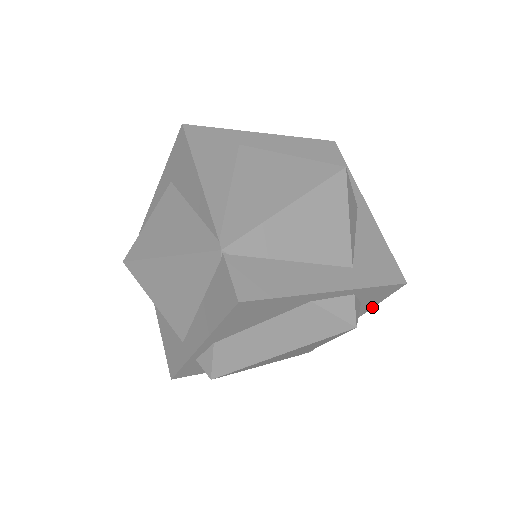
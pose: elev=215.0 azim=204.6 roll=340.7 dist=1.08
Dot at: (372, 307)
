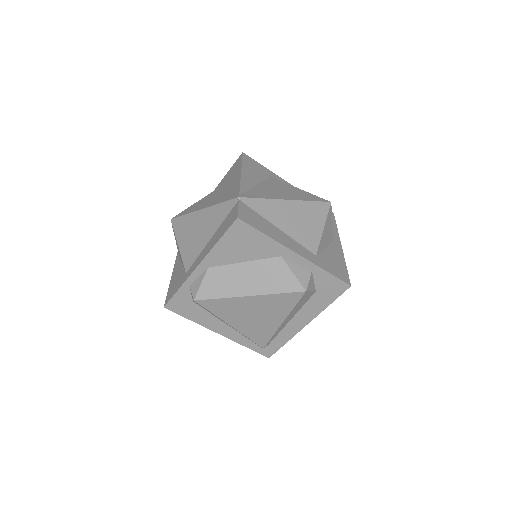
Dot at: (324, 308)
